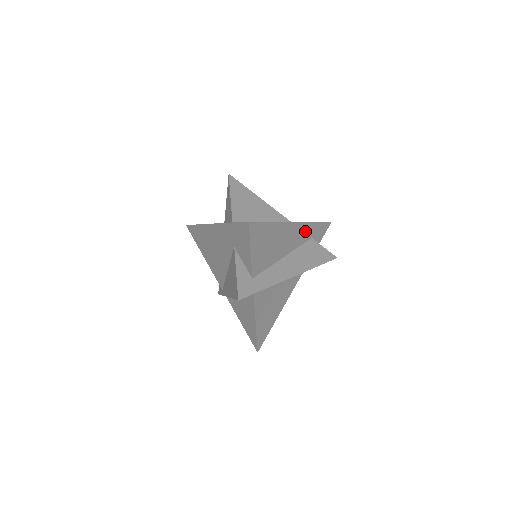
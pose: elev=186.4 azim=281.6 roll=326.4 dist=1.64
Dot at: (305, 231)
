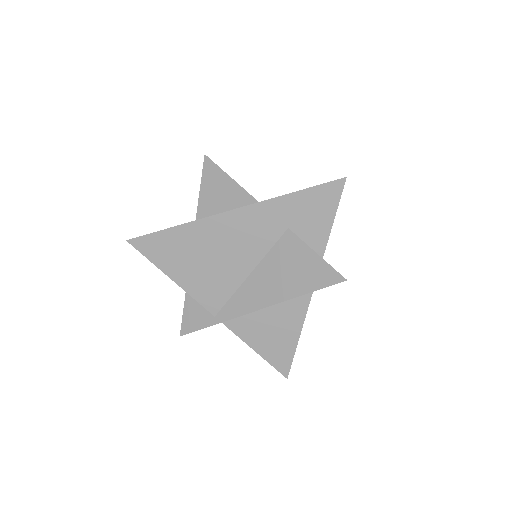
Dot at: occluded
